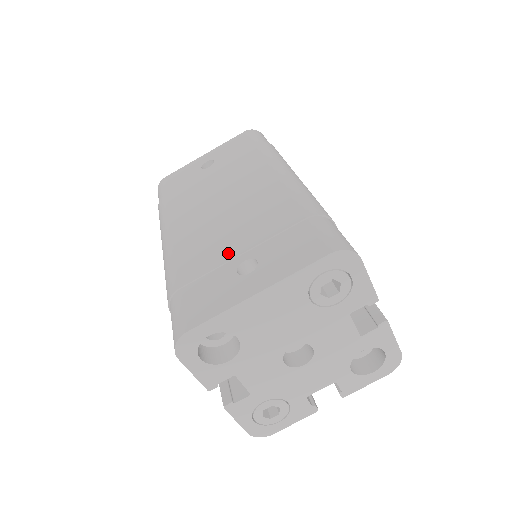
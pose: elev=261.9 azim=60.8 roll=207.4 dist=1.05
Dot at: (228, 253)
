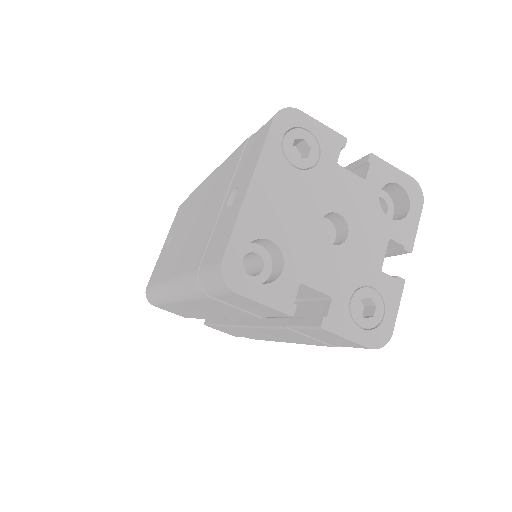
Dot at: (215, 216)
